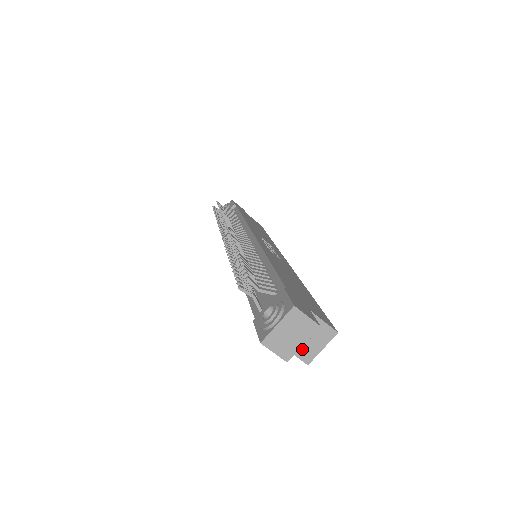
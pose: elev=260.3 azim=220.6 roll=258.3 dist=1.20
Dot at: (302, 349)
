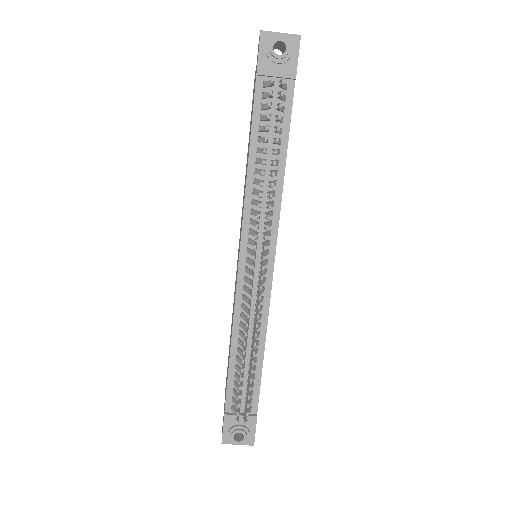
Dot at: occluded
